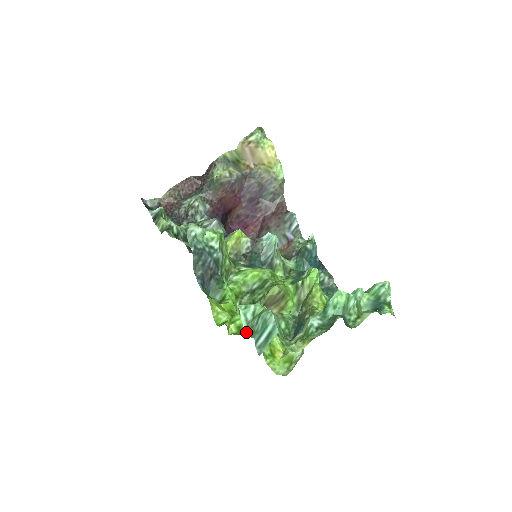
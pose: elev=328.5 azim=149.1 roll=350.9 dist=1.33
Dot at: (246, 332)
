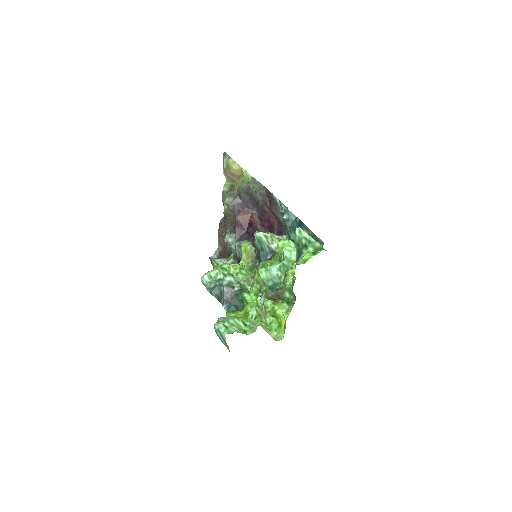
Dot at: occluded
